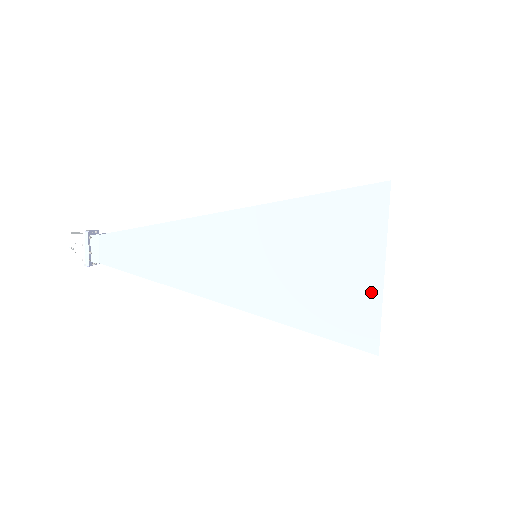
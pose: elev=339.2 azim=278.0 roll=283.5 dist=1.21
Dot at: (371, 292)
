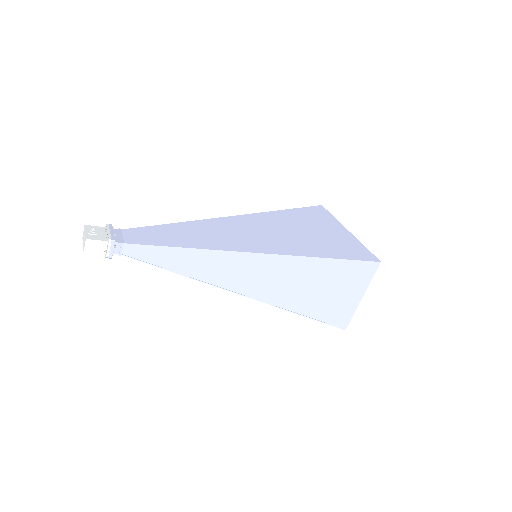
Dot at: (350, 238)
